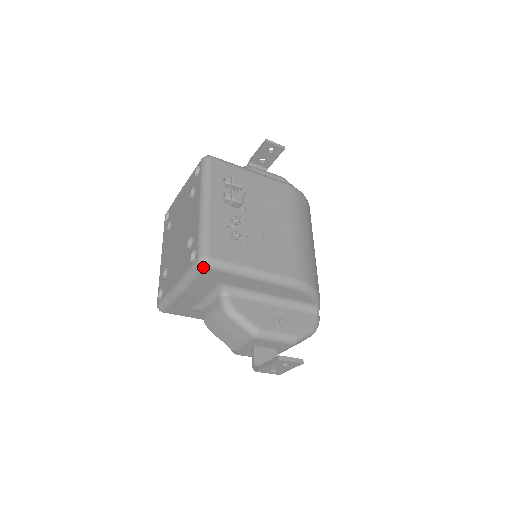
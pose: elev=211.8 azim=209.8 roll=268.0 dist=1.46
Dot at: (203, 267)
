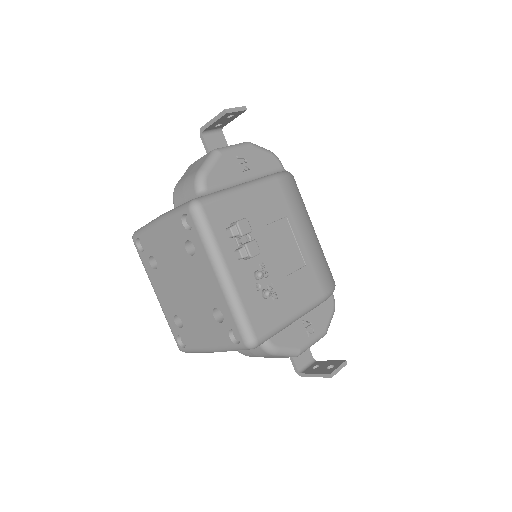
Dot at: occluded
